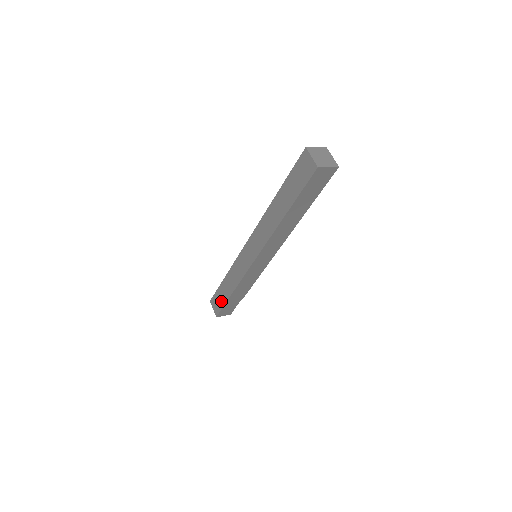
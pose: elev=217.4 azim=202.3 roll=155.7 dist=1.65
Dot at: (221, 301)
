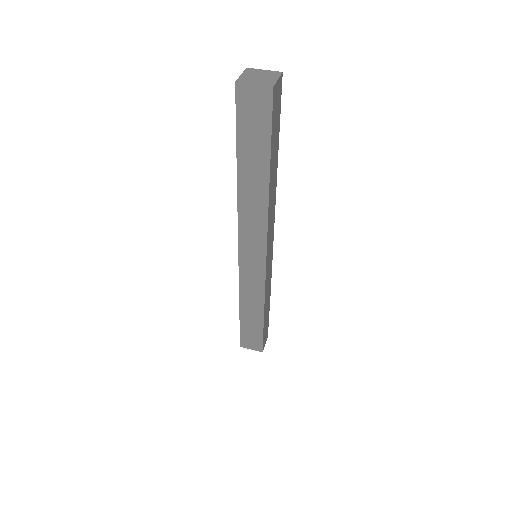
Dot at: (256, 334)
